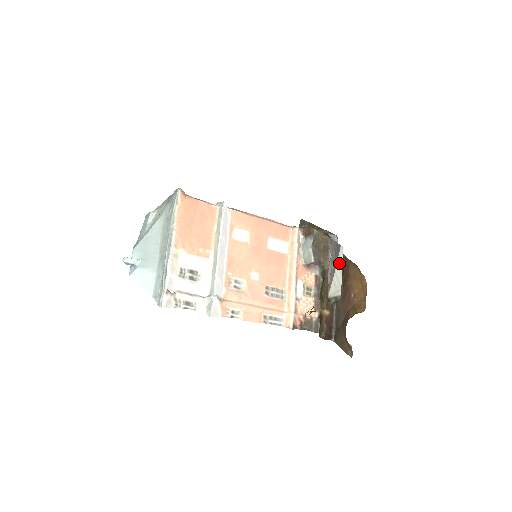
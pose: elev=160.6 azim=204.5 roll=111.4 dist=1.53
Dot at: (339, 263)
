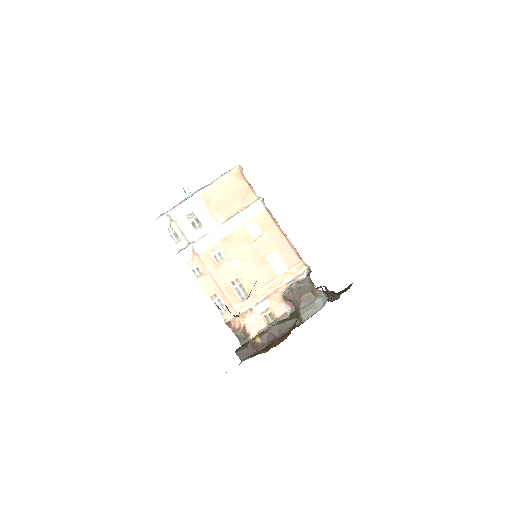
Dot at: occluded
